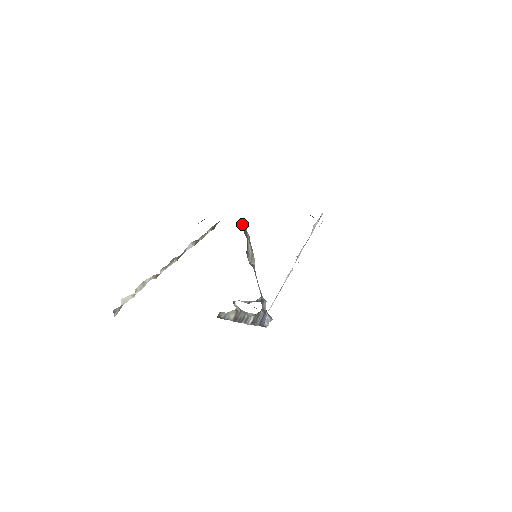
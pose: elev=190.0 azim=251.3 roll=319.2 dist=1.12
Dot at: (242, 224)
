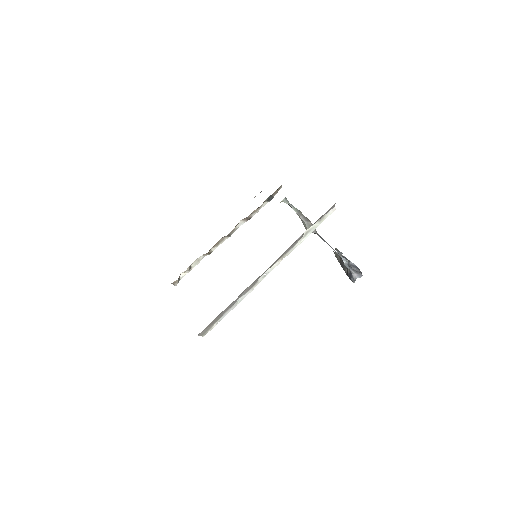
Dot at: occluded
